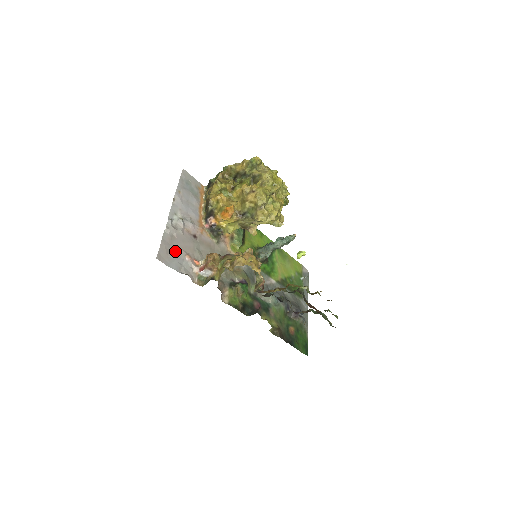
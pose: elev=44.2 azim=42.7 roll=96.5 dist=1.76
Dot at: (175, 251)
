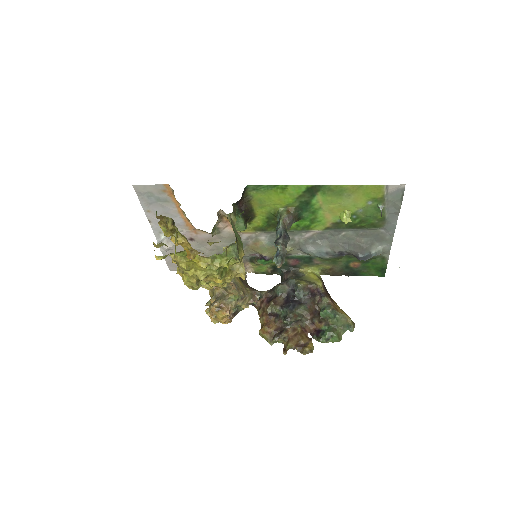
Dot at: occluded
